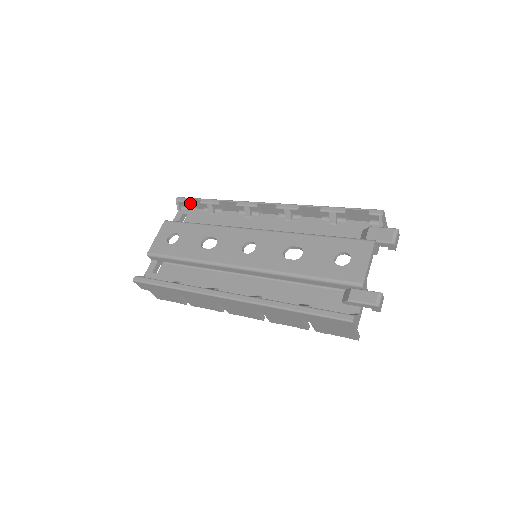
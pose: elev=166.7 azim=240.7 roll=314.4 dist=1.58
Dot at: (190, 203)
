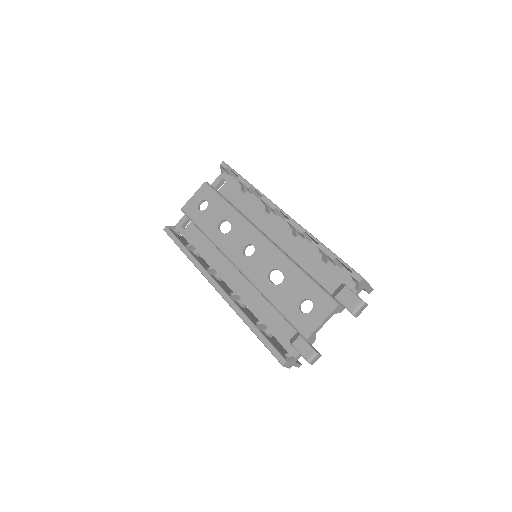
Dot at: occluded
